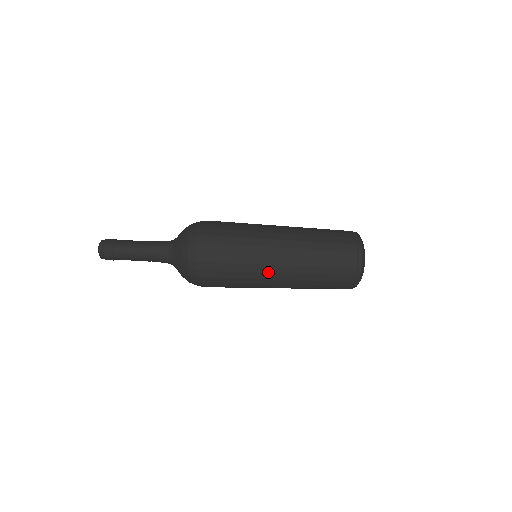
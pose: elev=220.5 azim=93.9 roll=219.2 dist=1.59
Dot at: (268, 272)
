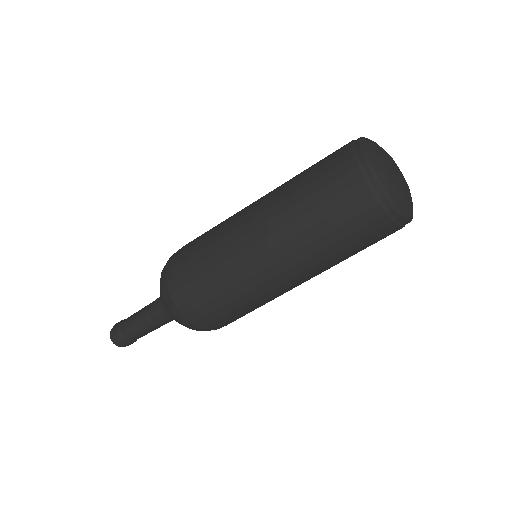
Dot at: (273, 288)
